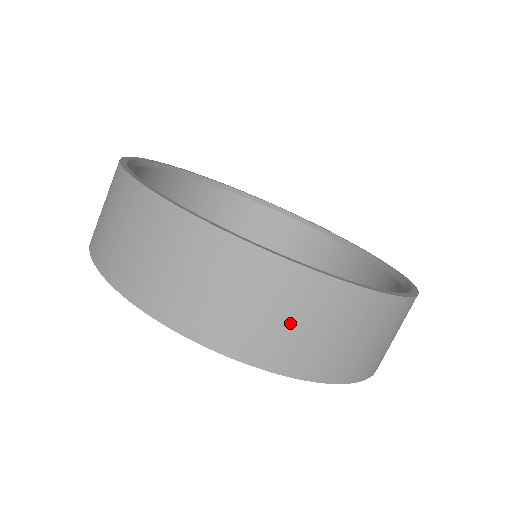
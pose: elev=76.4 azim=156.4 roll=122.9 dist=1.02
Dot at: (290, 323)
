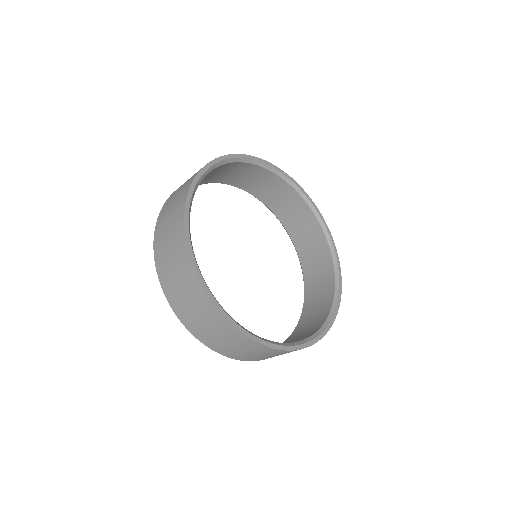
Dot at: (228, 343)
